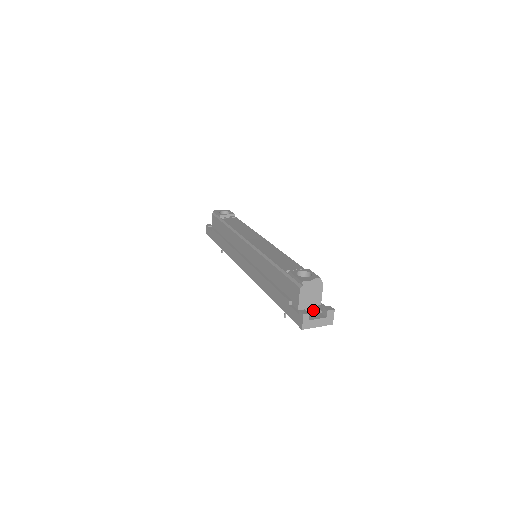
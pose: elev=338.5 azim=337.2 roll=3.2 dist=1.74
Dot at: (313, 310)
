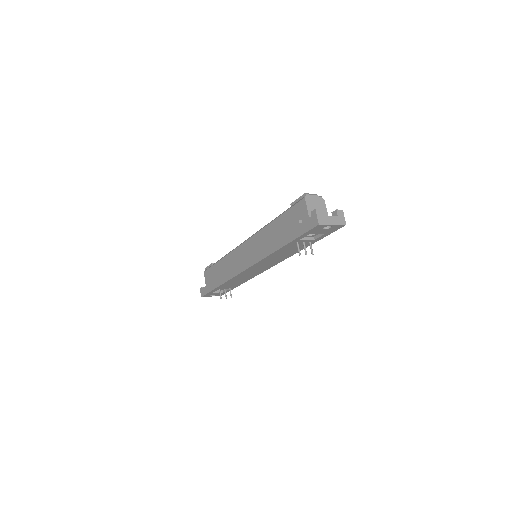
Dot at: occluded
